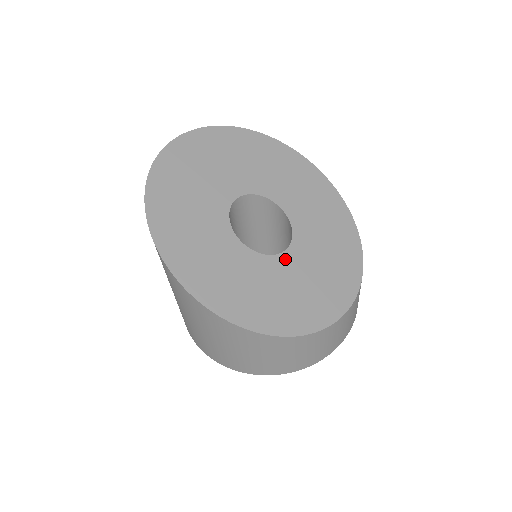
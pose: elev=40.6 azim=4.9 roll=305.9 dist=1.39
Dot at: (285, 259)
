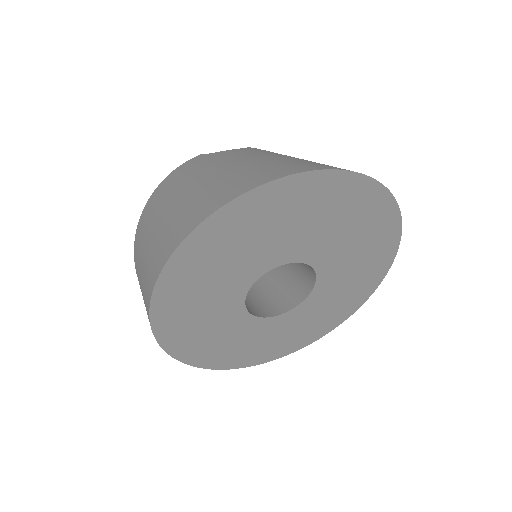
Dot at: (263, 322)
